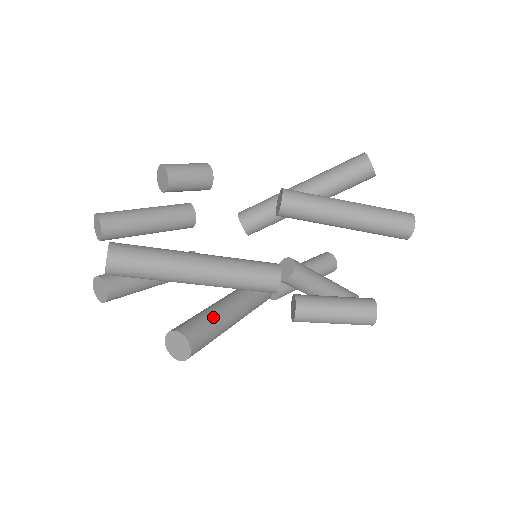
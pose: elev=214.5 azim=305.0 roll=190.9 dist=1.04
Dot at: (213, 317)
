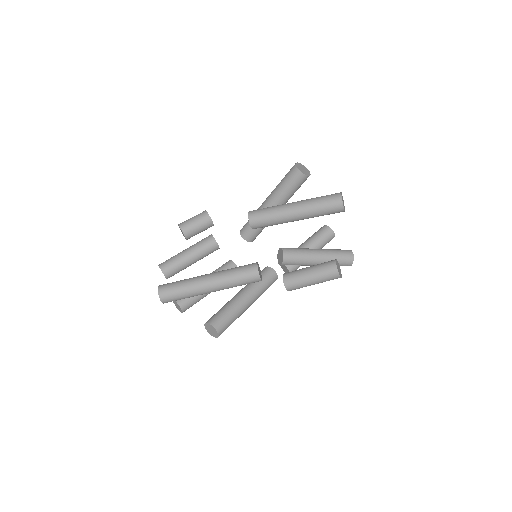
Dot at: (229, 307)
